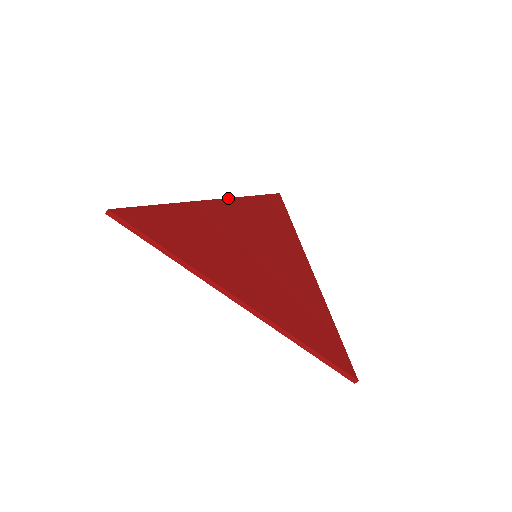
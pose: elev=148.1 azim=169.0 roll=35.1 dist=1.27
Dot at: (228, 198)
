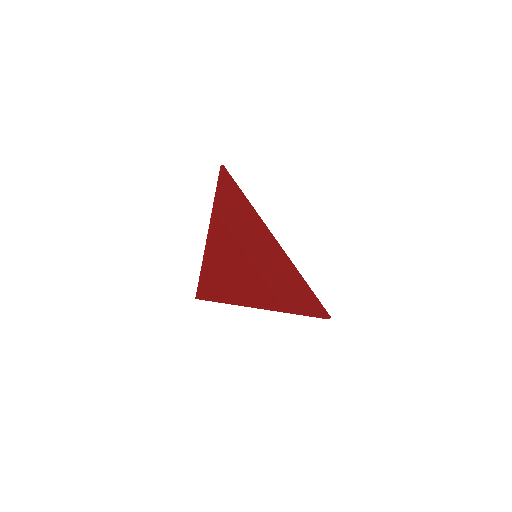
Dot at: (215, 206)
